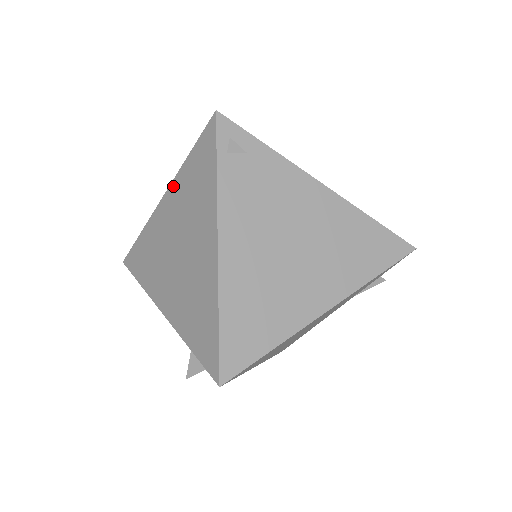
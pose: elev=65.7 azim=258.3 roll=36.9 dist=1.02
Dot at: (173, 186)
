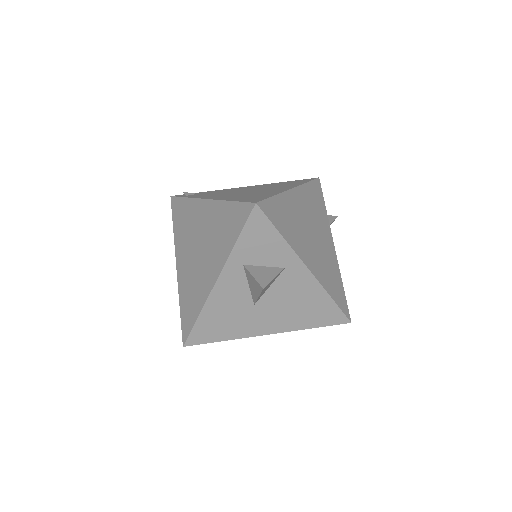
Dot at: (176, 249)
